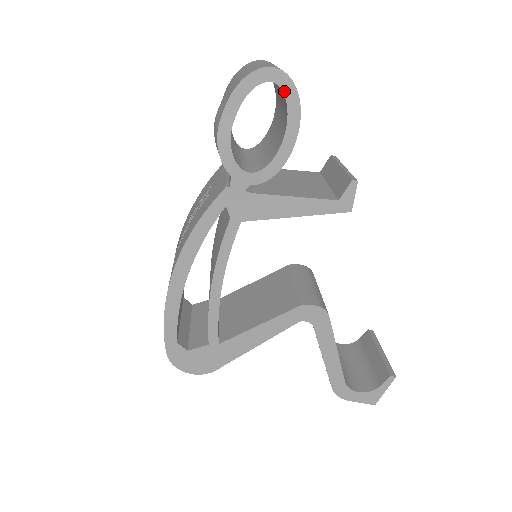
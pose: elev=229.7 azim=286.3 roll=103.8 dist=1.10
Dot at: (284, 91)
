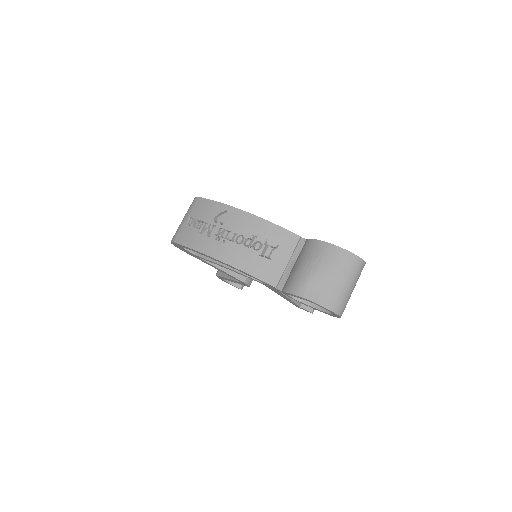
Dot at: (333, 315)
